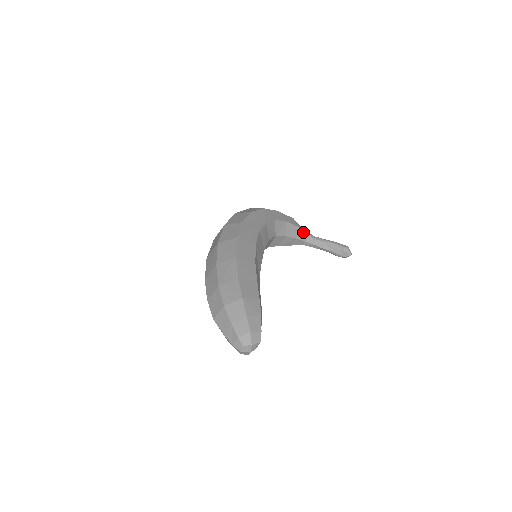
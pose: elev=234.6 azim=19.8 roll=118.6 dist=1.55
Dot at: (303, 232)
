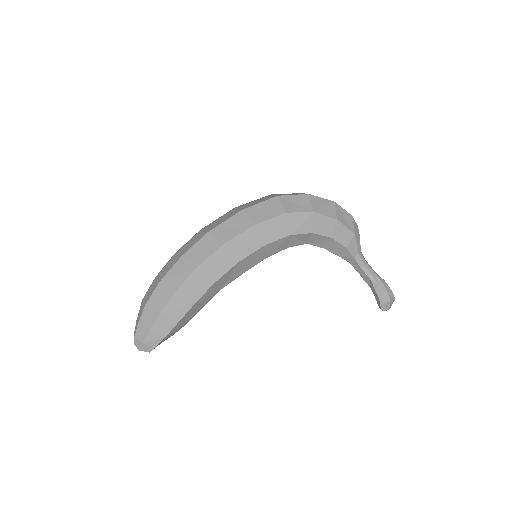
Dot at: (351, 255)
